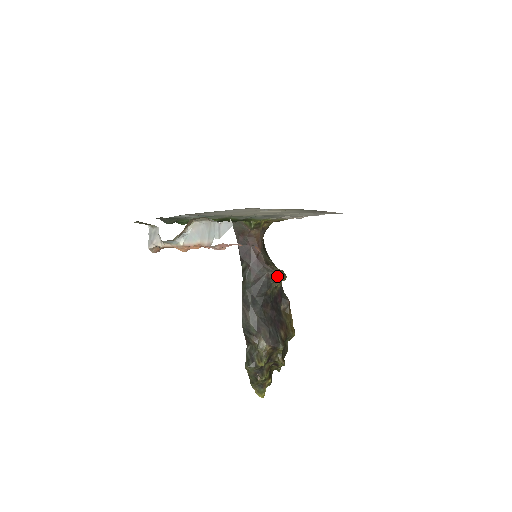
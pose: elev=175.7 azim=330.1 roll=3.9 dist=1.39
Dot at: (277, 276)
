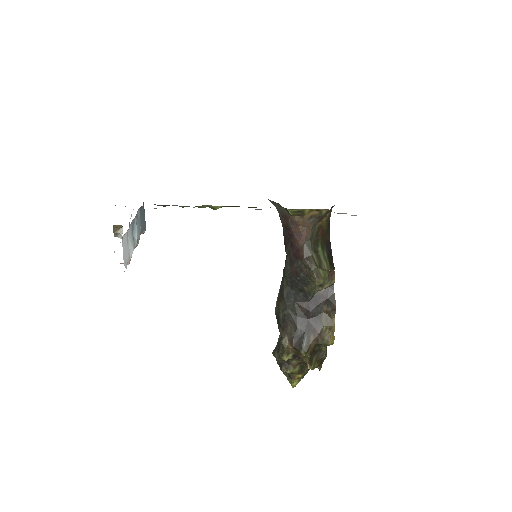
Dot at: (313, 276)
